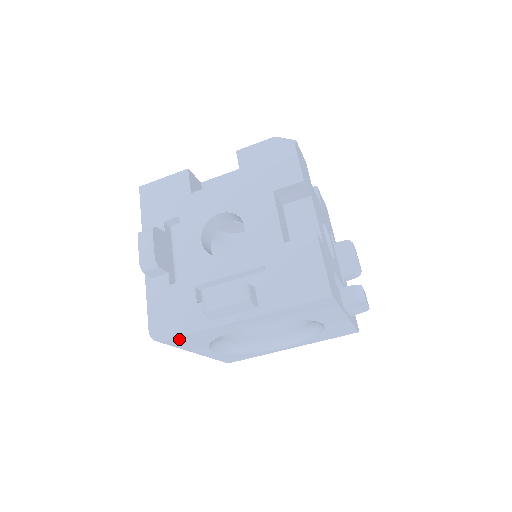
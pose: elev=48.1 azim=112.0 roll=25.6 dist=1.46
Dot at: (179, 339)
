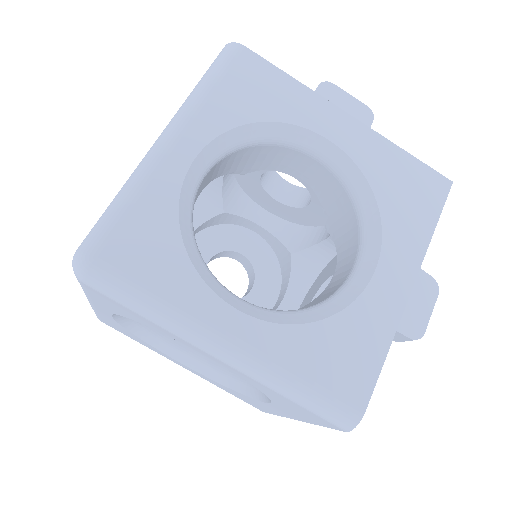
Dot at: (257, 67)
